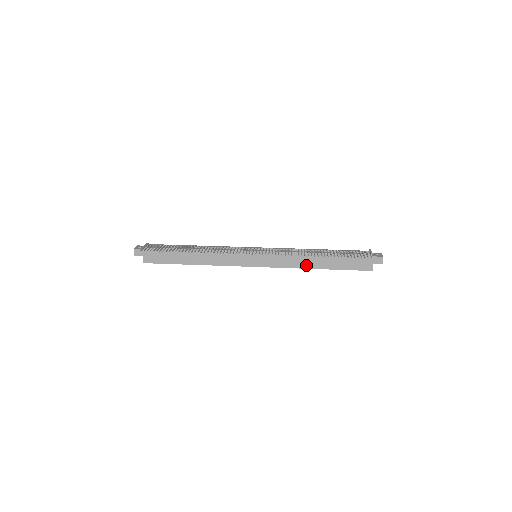
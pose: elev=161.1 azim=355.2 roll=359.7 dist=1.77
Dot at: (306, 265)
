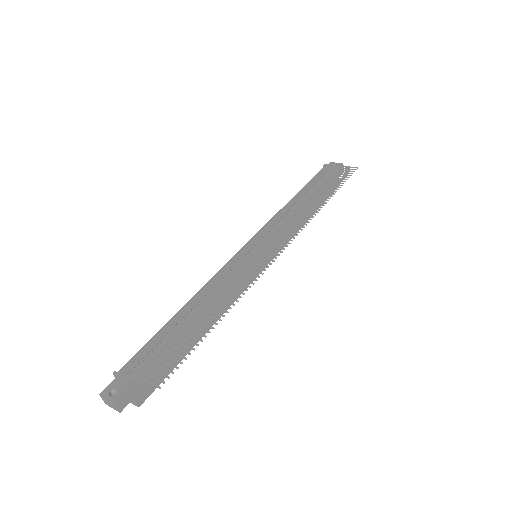
Dot at: (300, 224)
